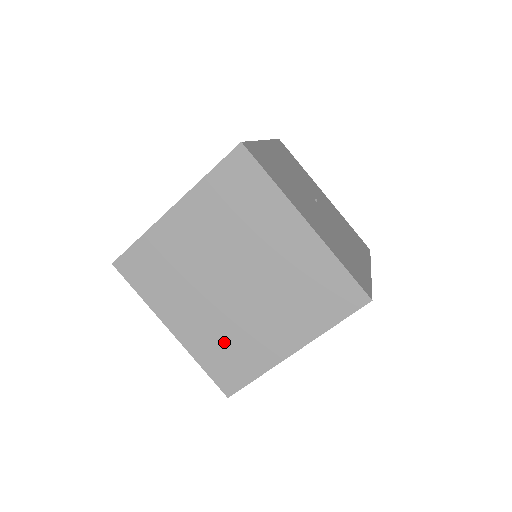
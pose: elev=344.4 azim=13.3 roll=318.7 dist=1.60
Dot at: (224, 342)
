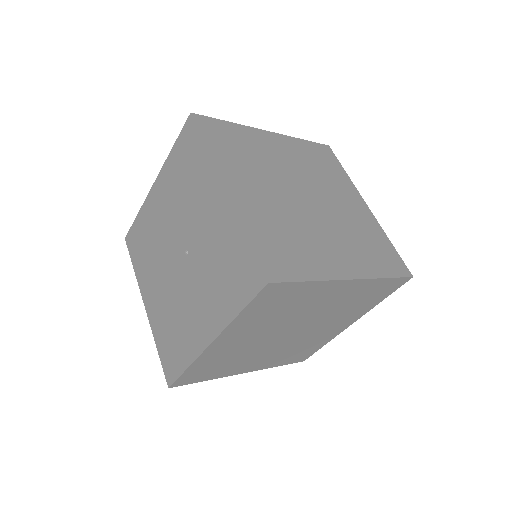
Dot at: (282, 230)
